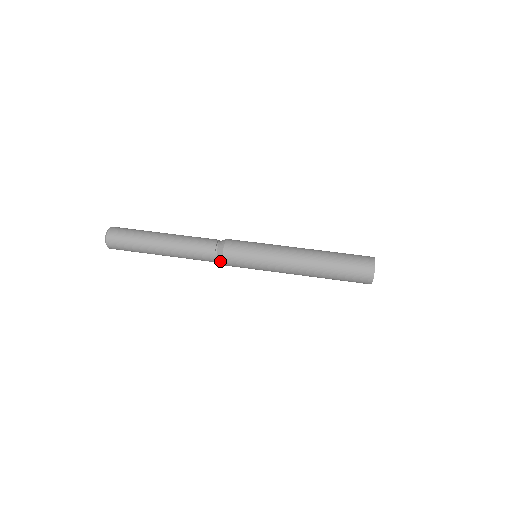
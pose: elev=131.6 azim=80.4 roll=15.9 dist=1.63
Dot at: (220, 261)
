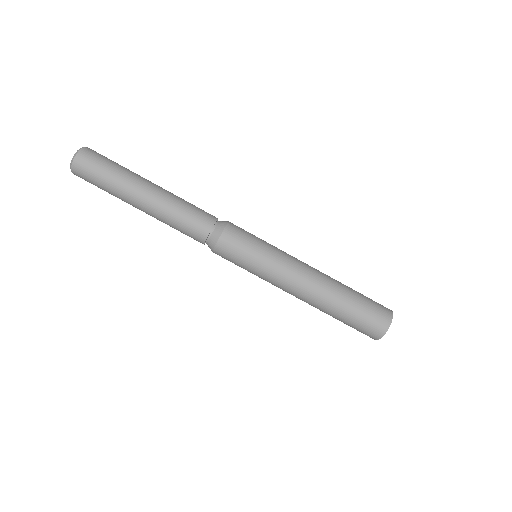
Dot at: occluded
